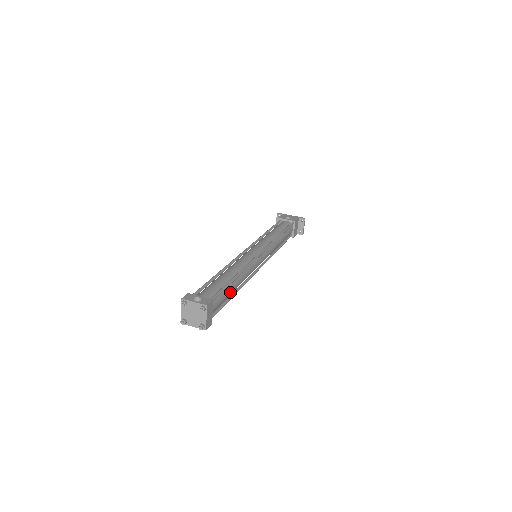
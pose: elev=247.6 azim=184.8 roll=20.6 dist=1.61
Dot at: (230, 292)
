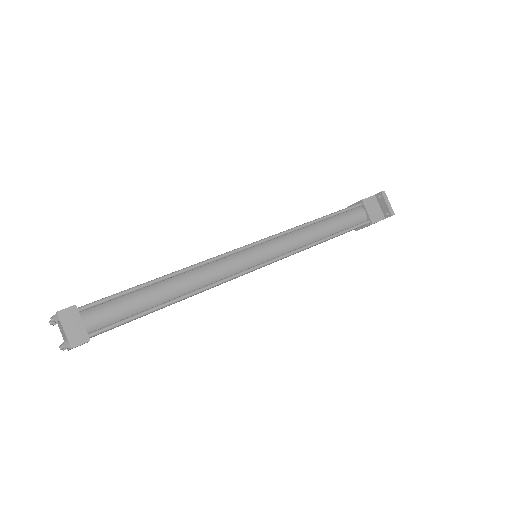
Dot at: (147, 299)
